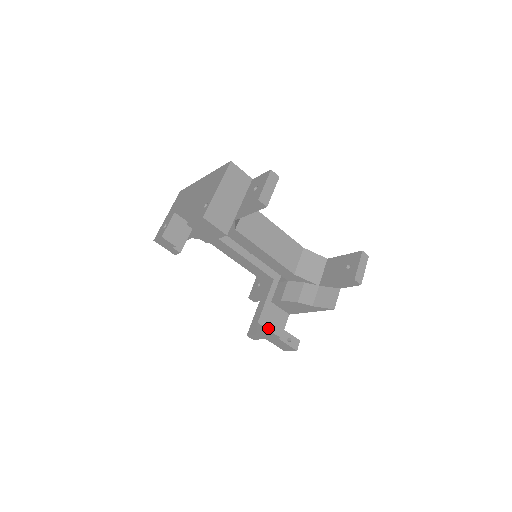
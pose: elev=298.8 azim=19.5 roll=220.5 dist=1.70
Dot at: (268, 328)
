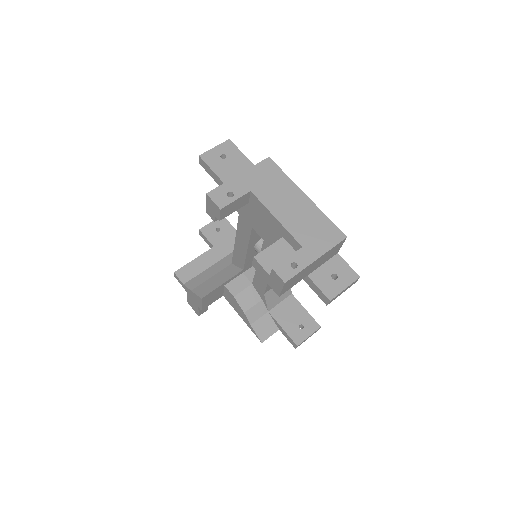
Dot at: (203, 303)
